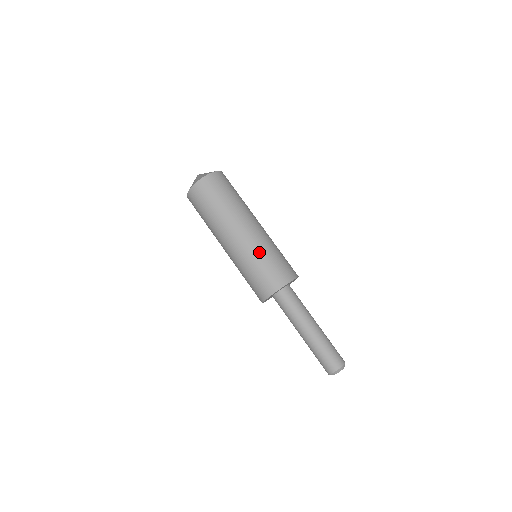
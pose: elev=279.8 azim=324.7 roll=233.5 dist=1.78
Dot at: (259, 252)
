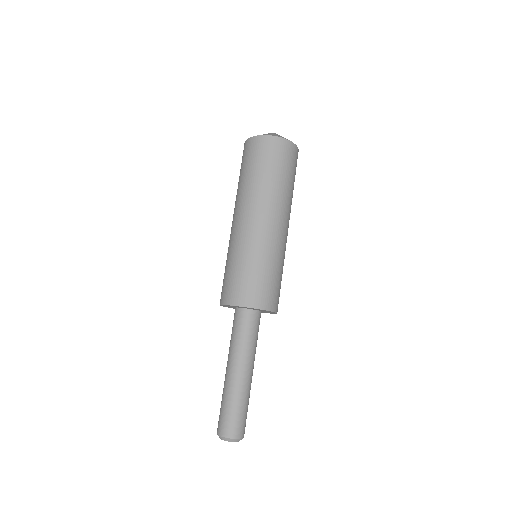
Dot at: (275, 257)
